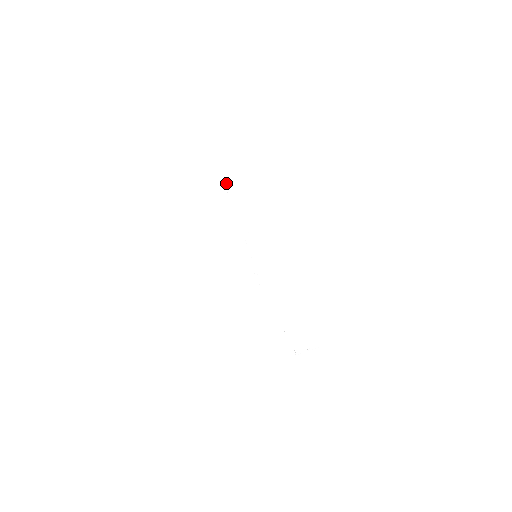
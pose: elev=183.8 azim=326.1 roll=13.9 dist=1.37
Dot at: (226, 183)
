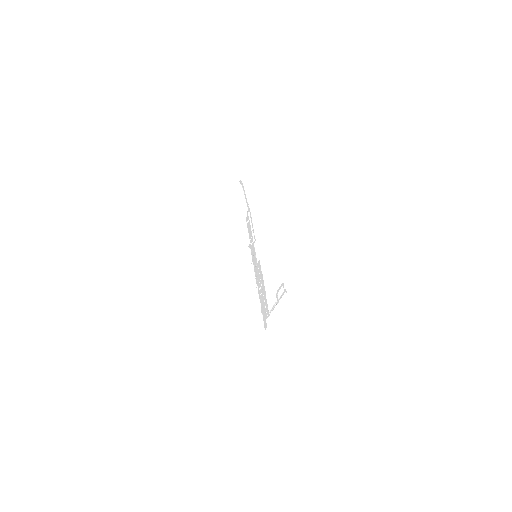
Dot at: (247, 219)
